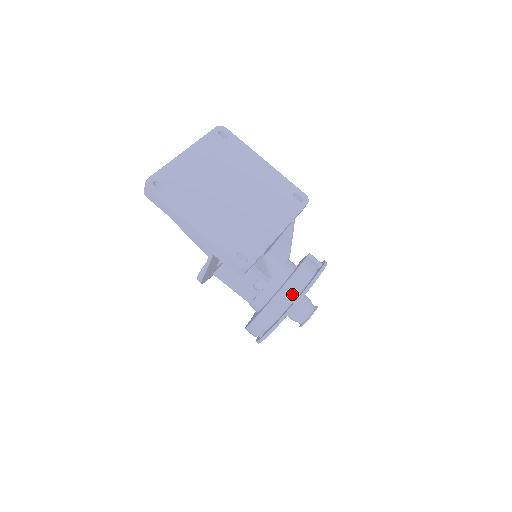
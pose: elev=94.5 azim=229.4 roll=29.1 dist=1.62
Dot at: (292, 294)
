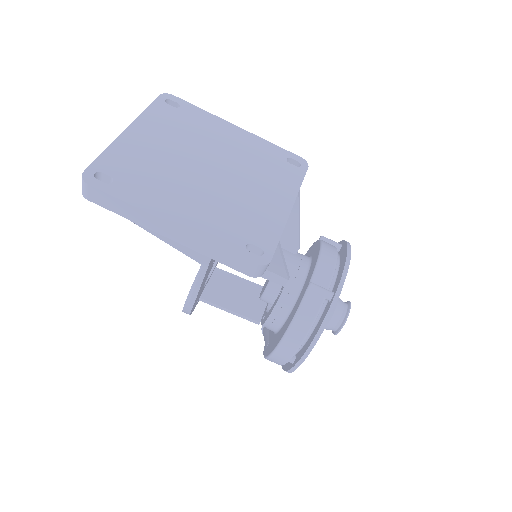
Dot at: (325, 289)
